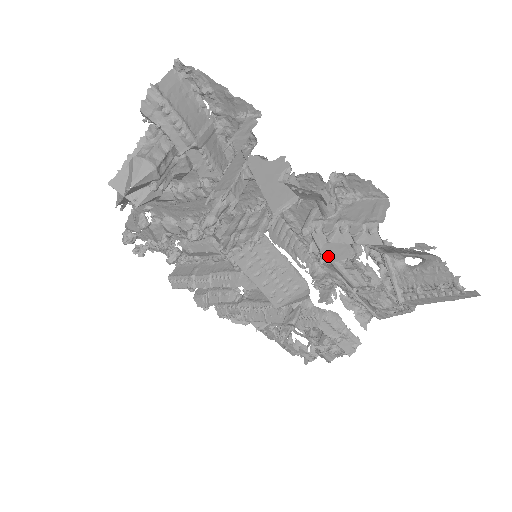
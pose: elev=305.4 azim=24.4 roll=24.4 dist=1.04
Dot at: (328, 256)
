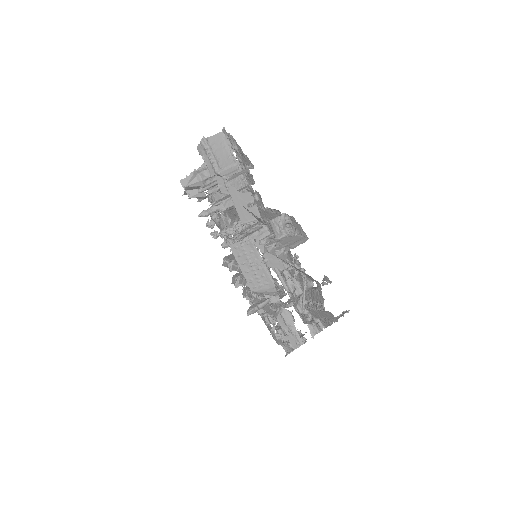
Dot at: (269, 262)
